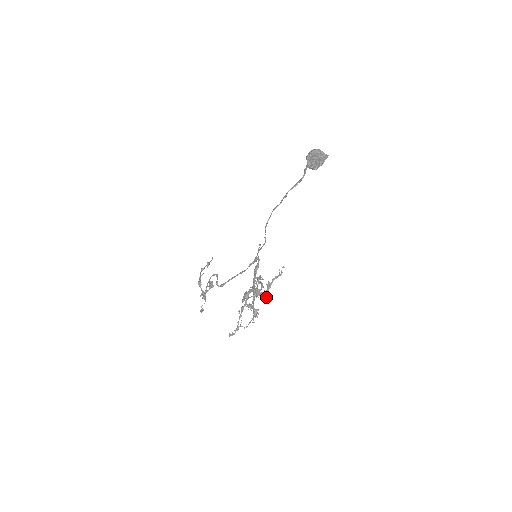
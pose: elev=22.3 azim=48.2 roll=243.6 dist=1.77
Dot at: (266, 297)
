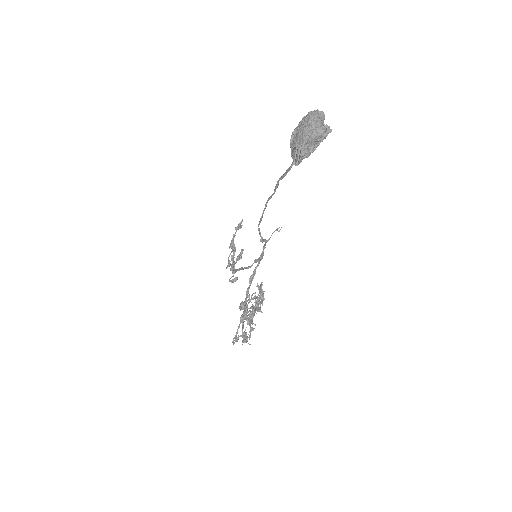
Dot at: (250, 327)
